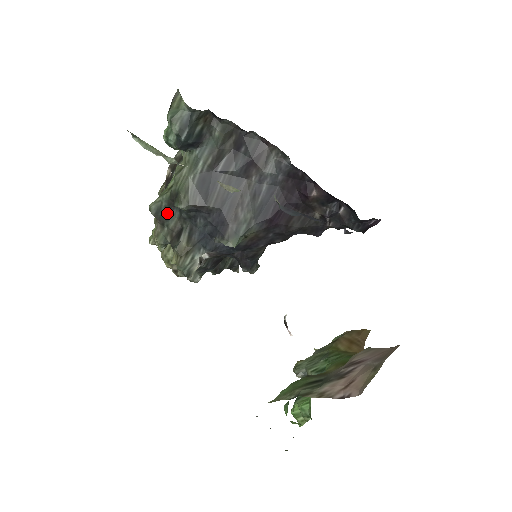
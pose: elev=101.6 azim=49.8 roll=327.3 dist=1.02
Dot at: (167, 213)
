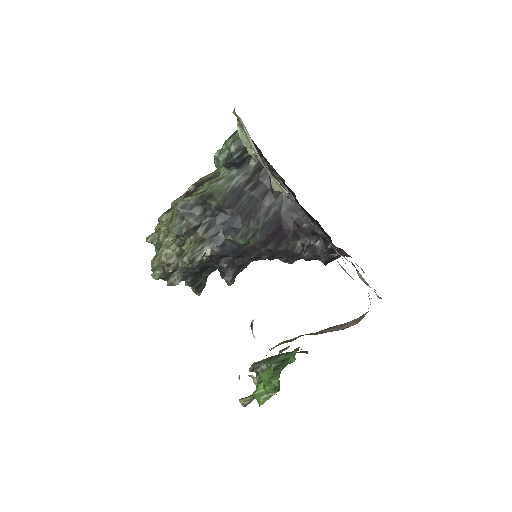
Dot at: (191, 210)
